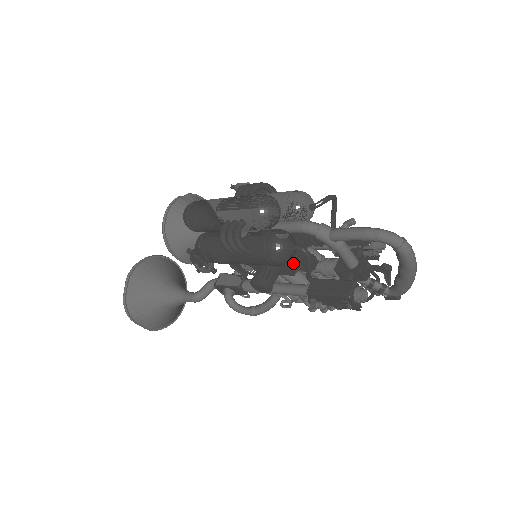
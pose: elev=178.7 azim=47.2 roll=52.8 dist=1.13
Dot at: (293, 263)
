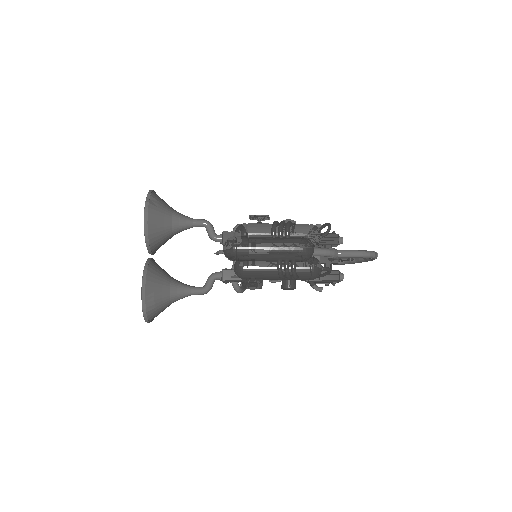
Dot at: occluded
